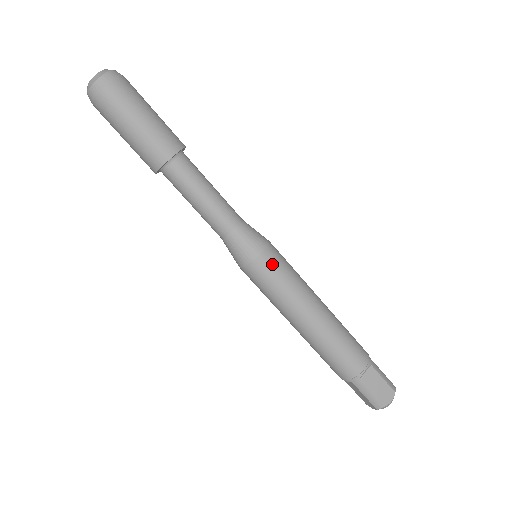
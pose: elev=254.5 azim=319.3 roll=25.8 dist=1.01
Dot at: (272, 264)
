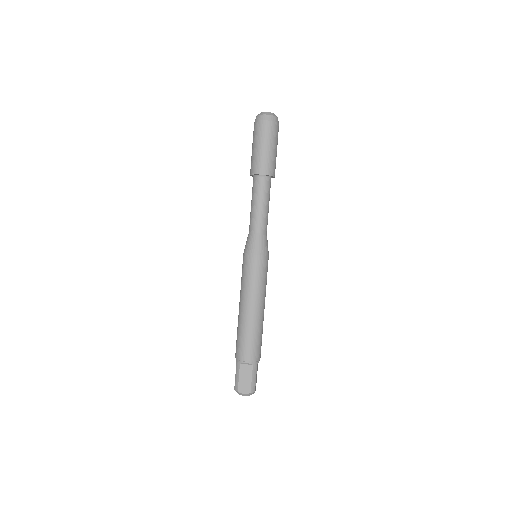
Dot at: occluded
